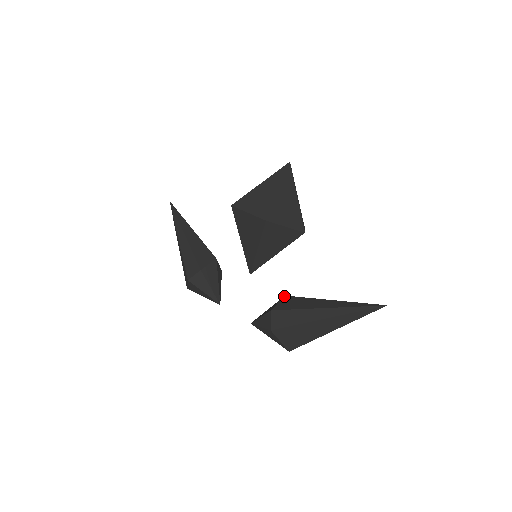
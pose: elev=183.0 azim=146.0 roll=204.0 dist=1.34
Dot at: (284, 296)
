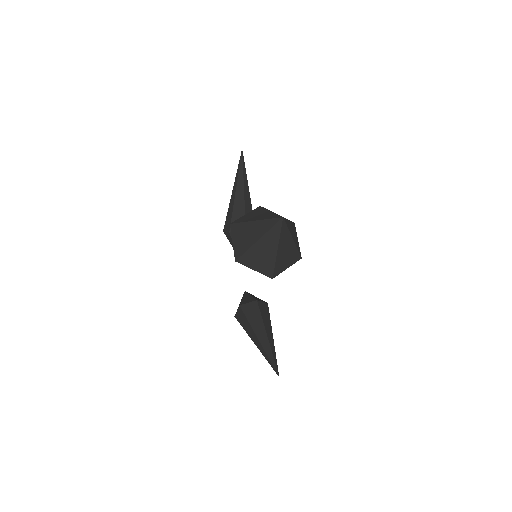
Dot at: (256, 300)
